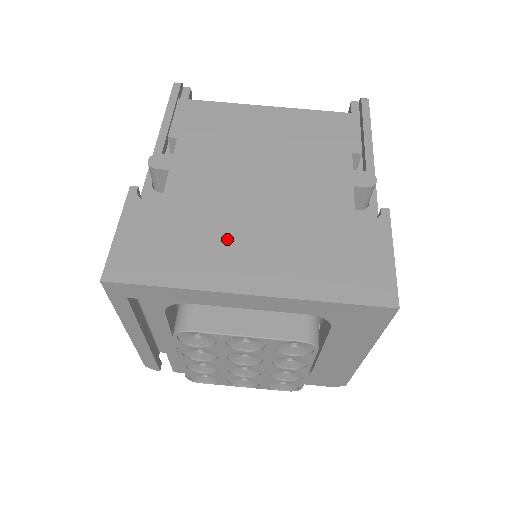
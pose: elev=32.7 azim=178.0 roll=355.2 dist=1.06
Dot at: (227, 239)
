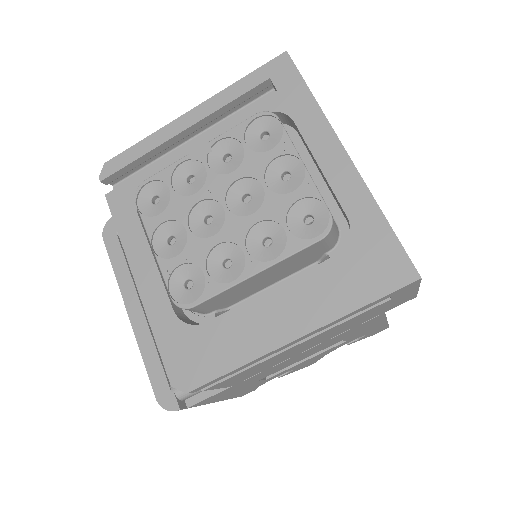
Dot at: occluded
